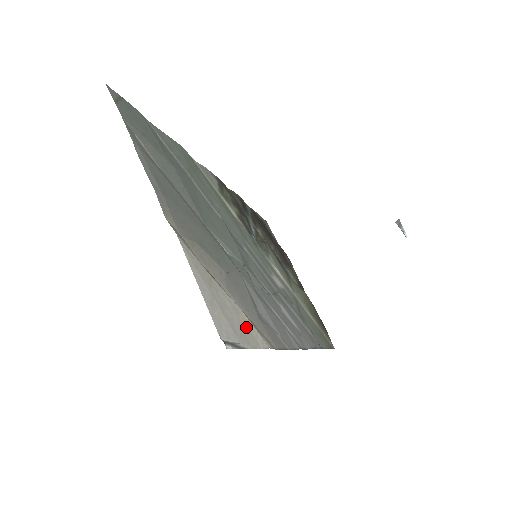
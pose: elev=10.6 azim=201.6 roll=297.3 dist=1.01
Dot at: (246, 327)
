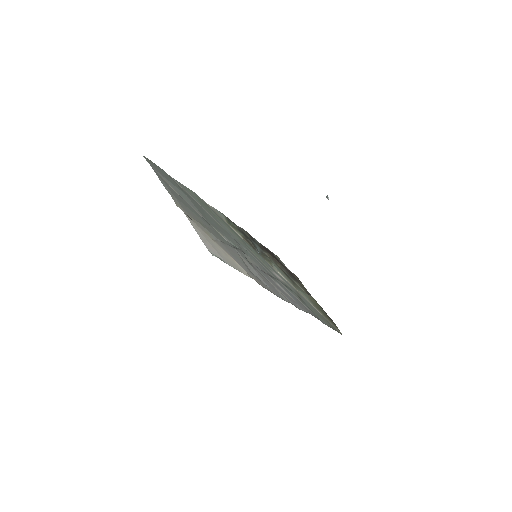
Dot at: (233, 262)
